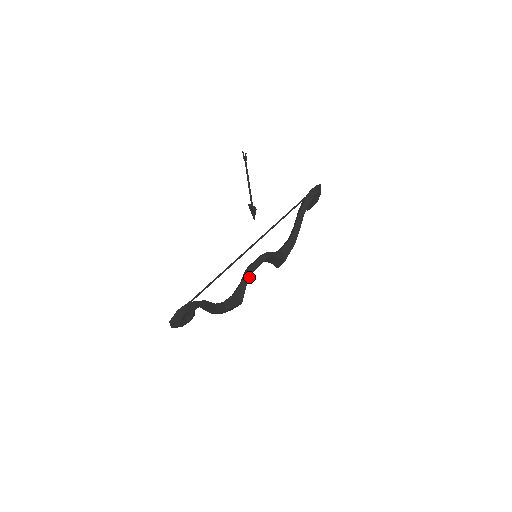
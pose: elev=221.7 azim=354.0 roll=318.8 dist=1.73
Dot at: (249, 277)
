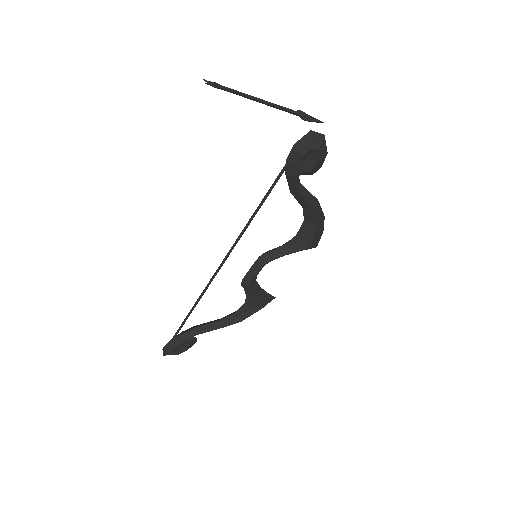
Dot at: (249, 289)
